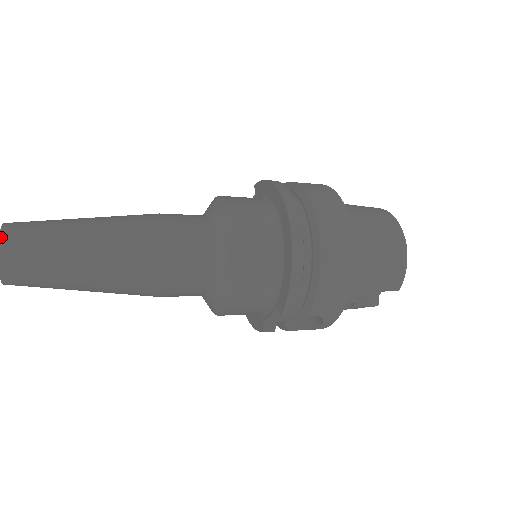
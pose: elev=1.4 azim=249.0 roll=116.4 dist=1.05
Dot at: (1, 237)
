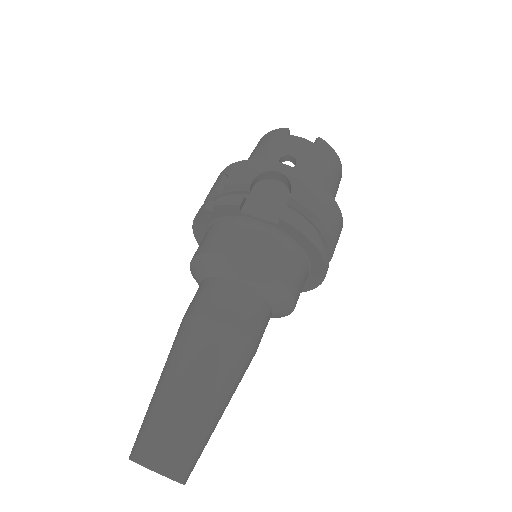
Dot at: (185, 483)
